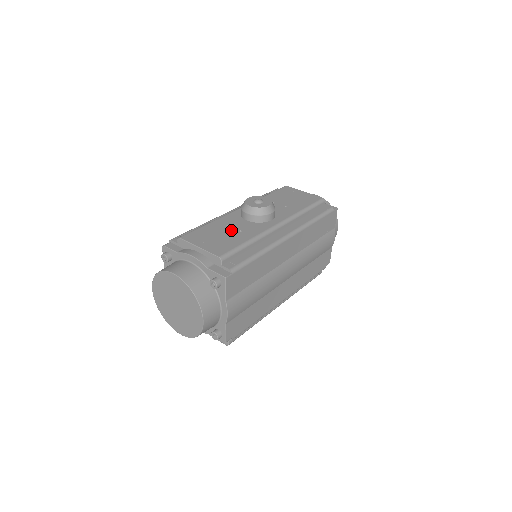
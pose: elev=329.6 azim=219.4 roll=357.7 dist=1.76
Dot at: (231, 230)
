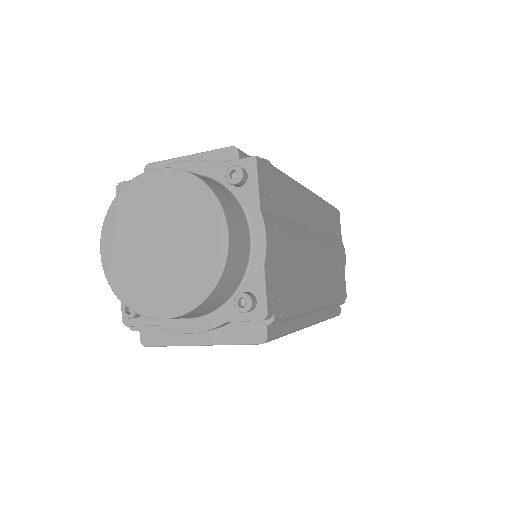
Dot at: occluded
